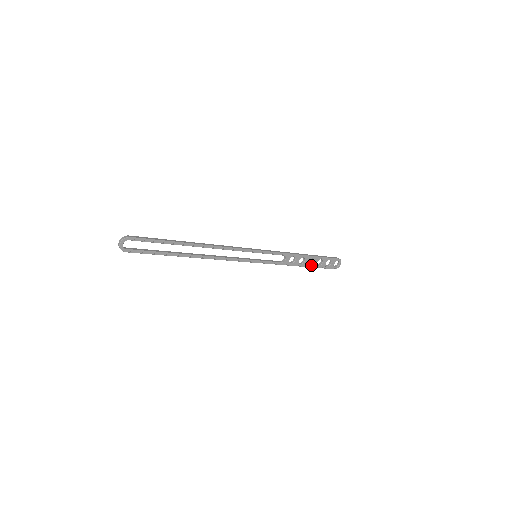
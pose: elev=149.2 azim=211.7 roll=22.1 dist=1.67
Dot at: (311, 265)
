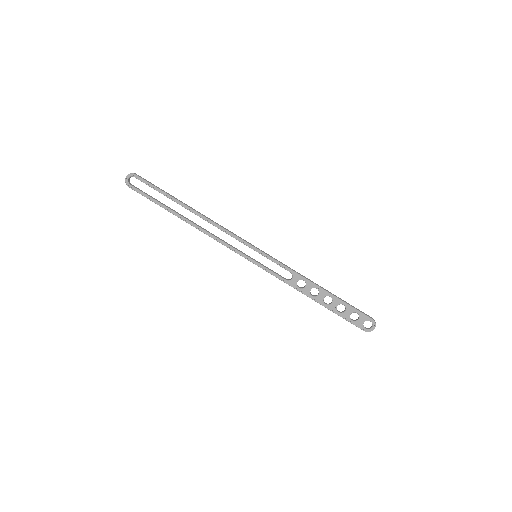
Dot at: (328, 305)
